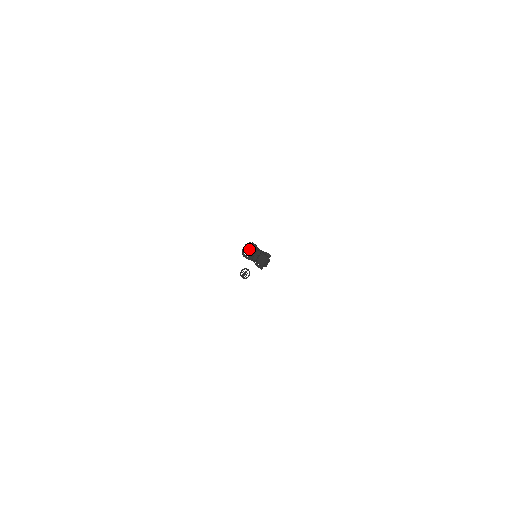
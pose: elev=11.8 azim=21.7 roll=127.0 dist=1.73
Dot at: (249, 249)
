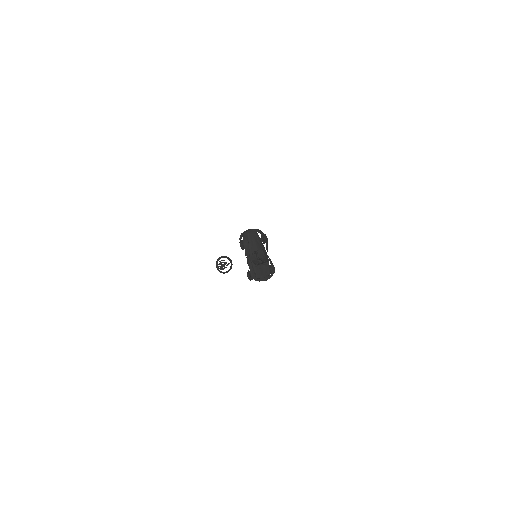
Dot at: (257, 241)
